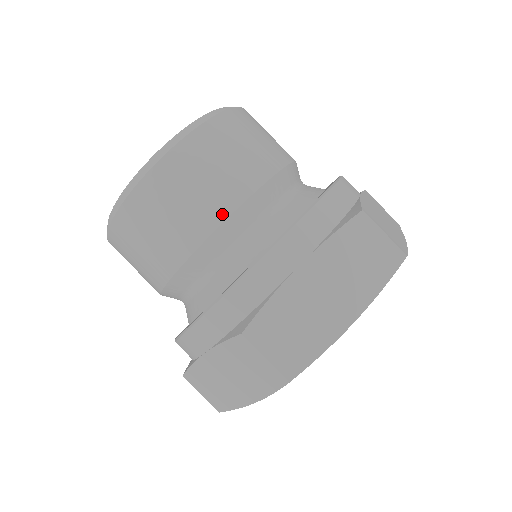
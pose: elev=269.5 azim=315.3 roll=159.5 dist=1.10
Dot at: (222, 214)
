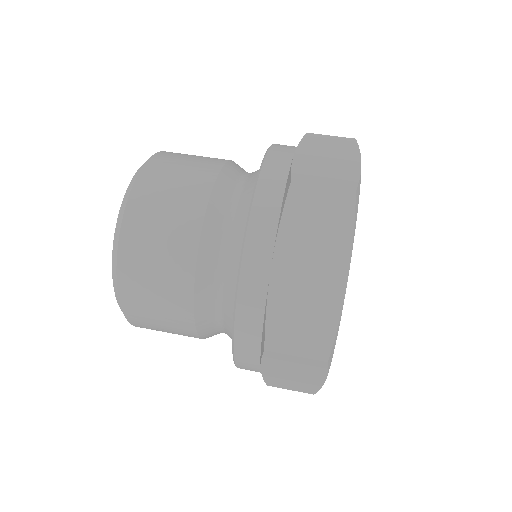
Dot at: (190, 264)
